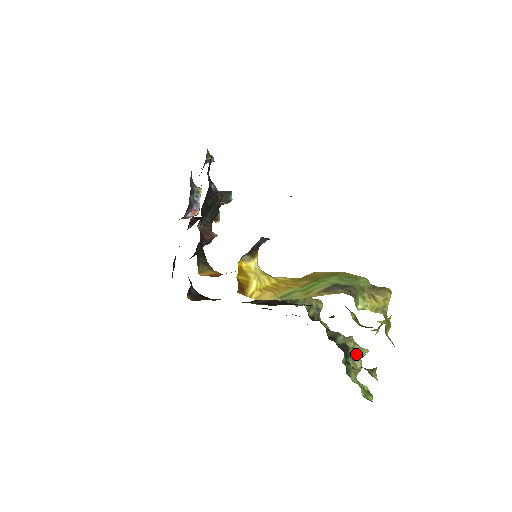
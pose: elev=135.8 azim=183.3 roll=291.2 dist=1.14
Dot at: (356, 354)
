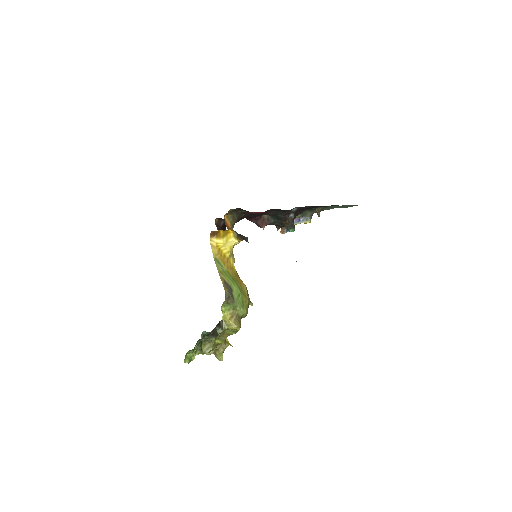
Dot at: (217, 352)
